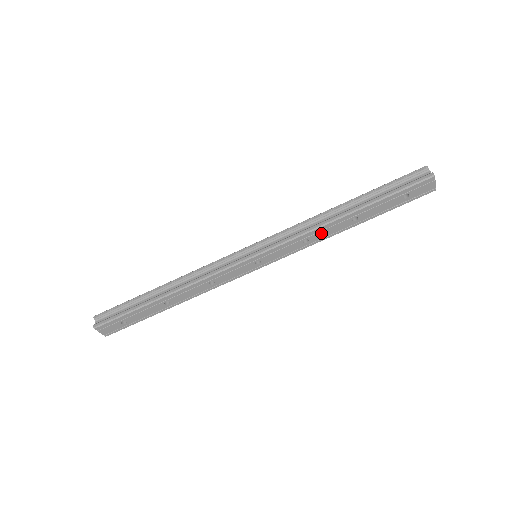
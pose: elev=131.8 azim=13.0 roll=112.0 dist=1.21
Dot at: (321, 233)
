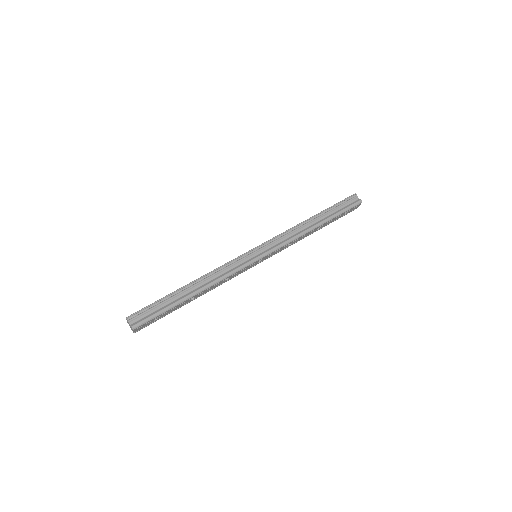
Dot at: occluded
